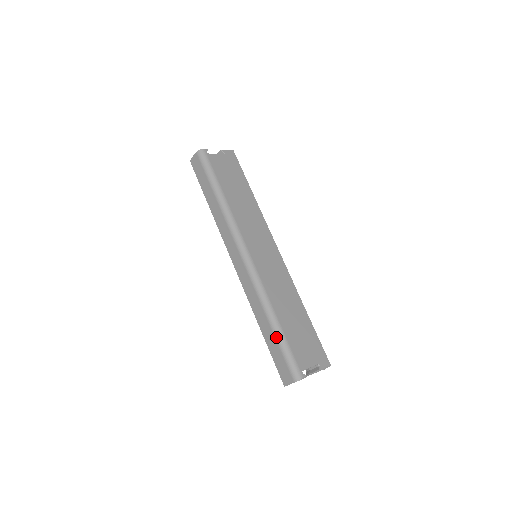
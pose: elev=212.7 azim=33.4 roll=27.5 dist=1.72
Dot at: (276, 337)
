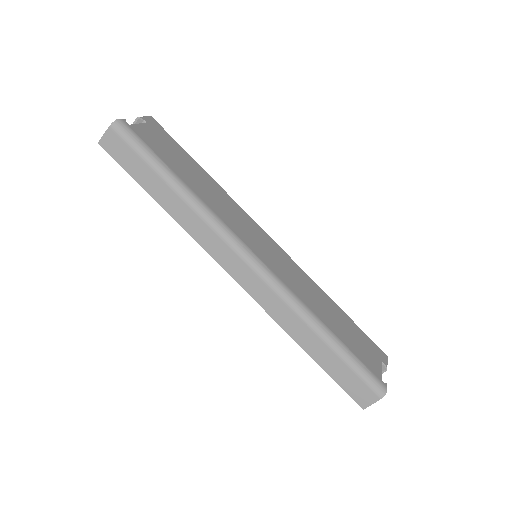
Dot at: (337, 353)
